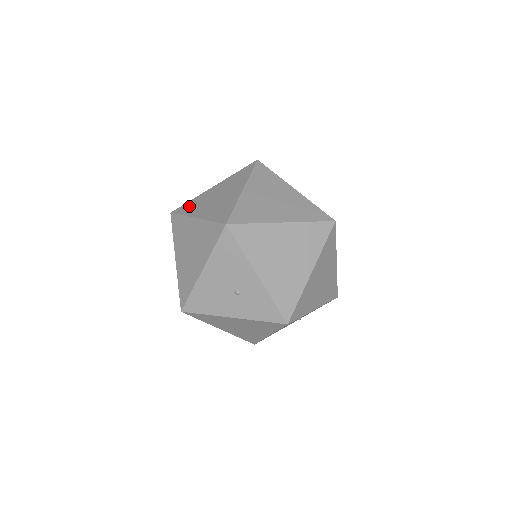
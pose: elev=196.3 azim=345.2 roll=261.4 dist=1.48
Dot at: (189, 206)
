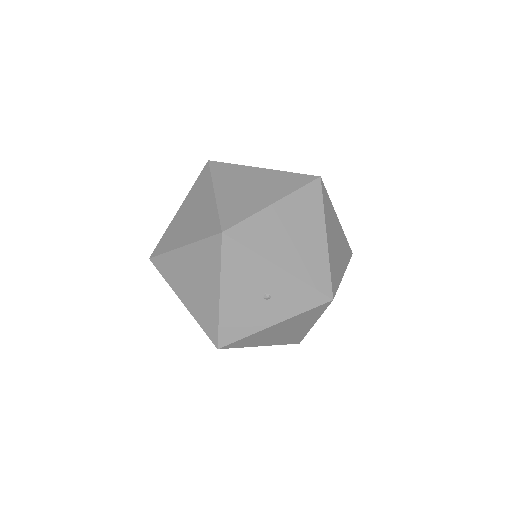
Dot at: (166, 241)
